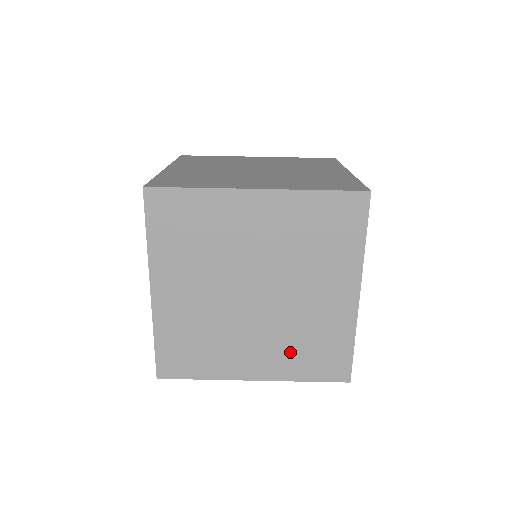
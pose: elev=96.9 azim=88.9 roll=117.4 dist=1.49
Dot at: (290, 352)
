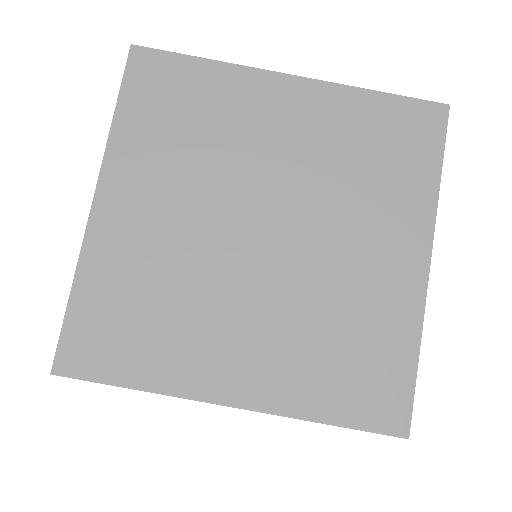
Dot at: occluded
